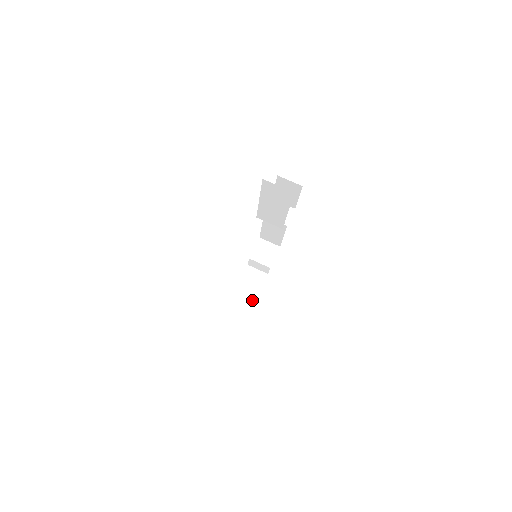
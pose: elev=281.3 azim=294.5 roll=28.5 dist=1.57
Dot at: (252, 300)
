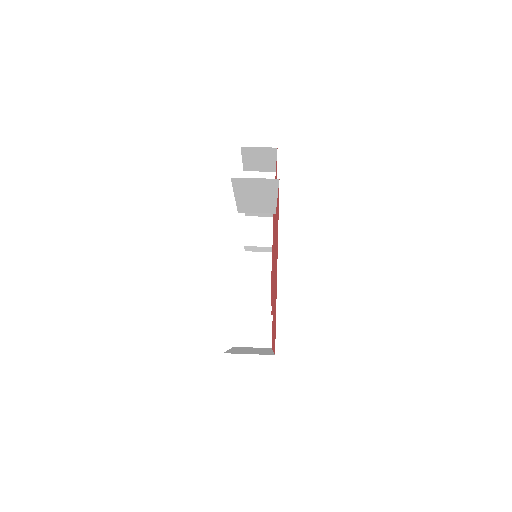
Dot at: (266, 290)
